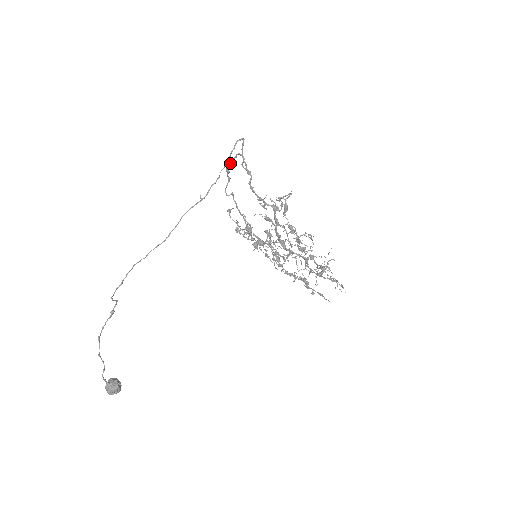
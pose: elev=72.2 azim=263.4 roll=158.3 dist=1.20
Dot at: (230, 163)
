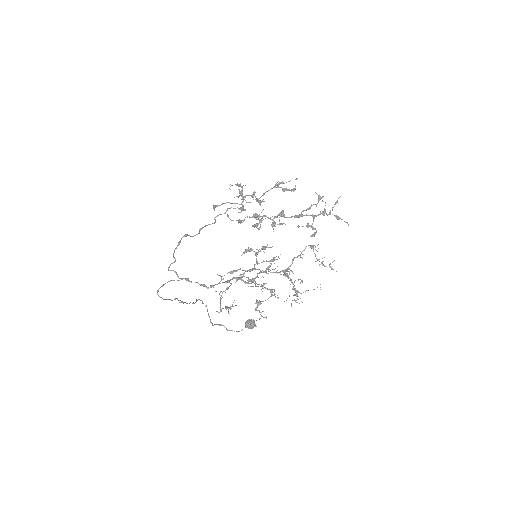
Dot at: occluded
